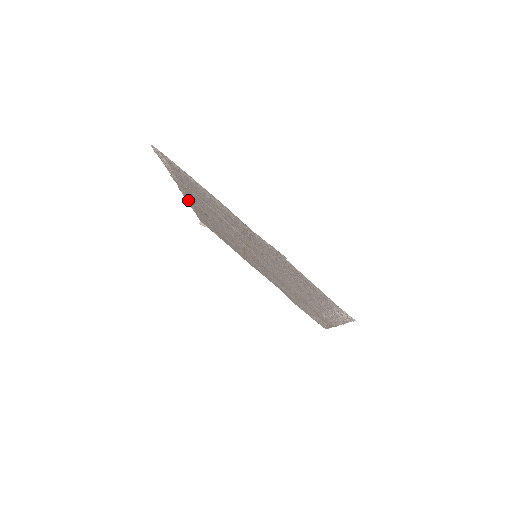
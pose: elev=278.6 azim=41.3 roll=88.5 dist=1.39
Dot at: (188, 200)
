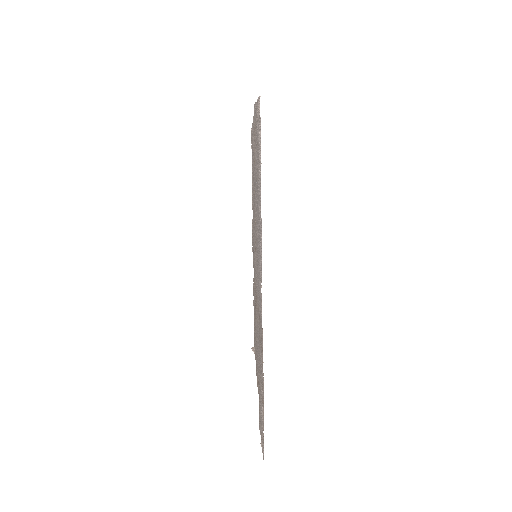
Dot at: occluded
